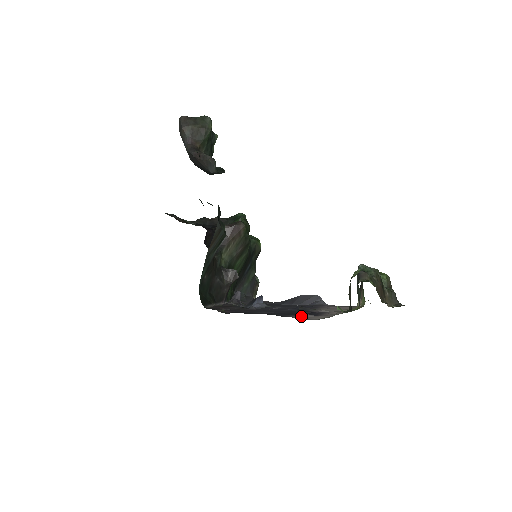
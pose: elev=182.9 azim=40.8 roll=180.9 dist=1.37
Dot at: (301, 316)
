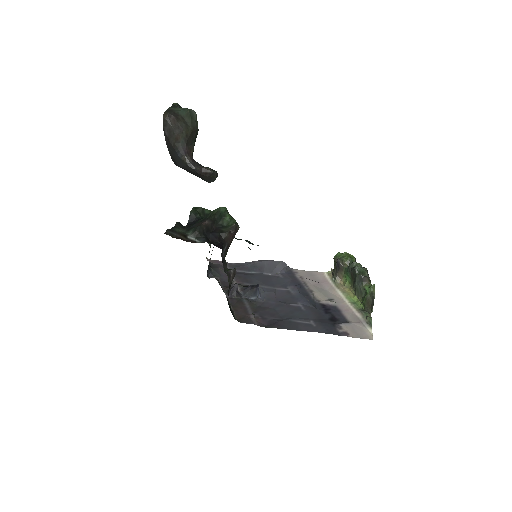
Dot at: (346, 330)
